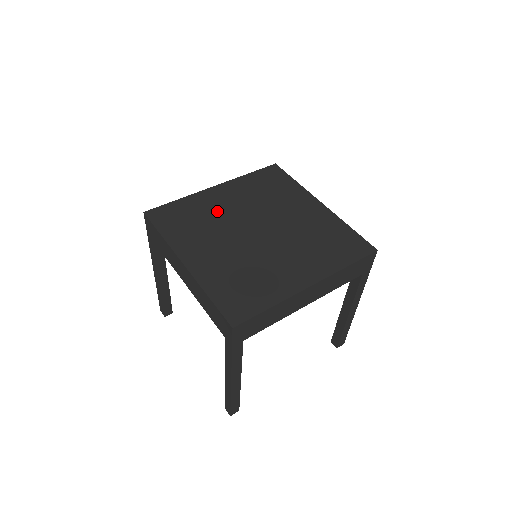
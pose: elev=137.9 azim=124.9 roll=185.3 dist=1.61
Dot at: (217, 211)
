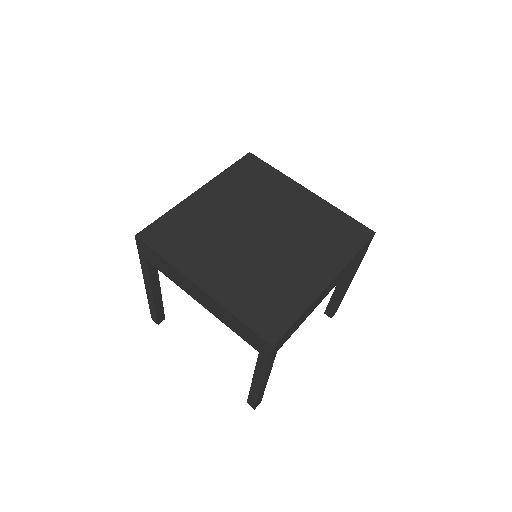
Dot at: (211, 219)
